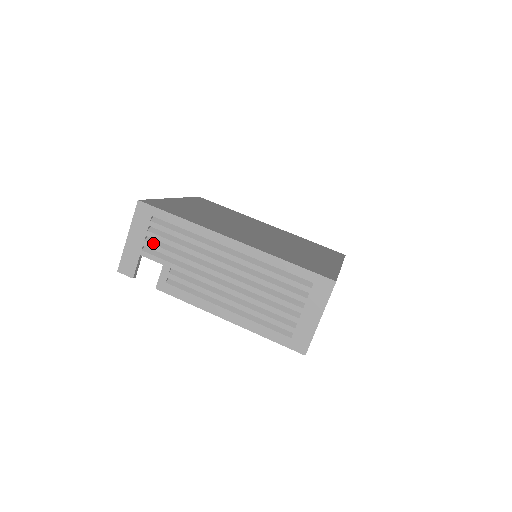
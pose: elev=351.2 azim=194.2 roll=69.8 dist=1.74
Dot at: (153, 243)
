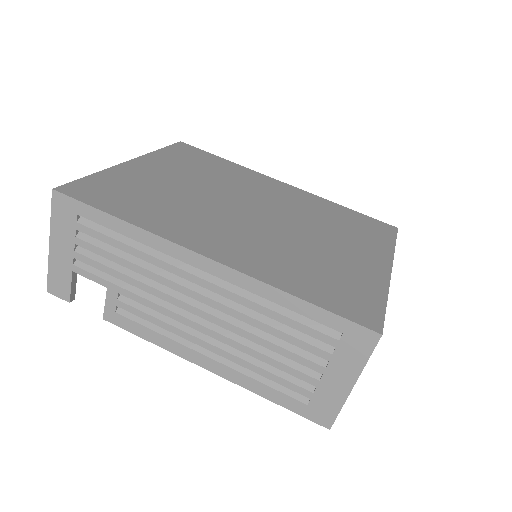
Dot at: (87, 255)
